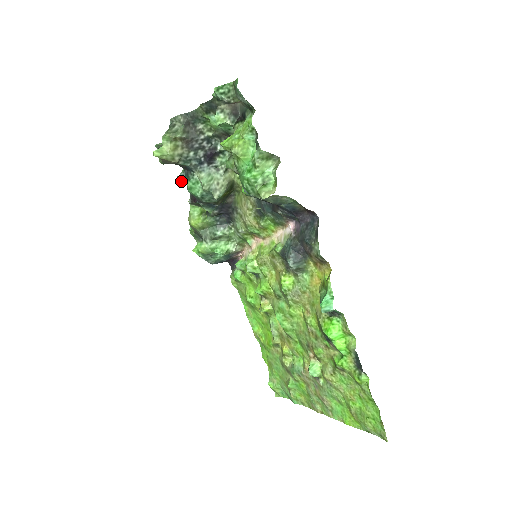
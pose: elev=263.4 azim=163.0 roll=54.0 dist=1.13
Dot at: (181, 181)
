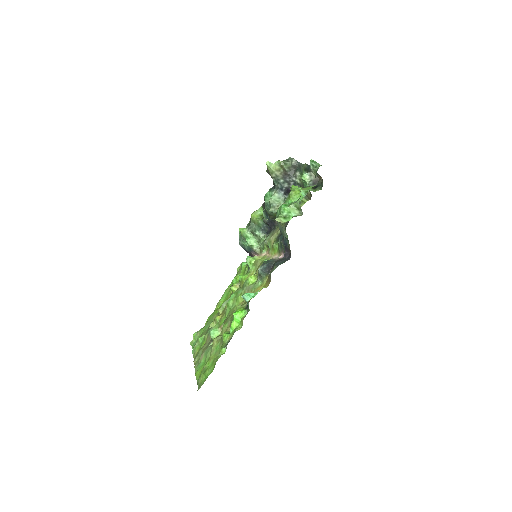
Dot at: occluded
